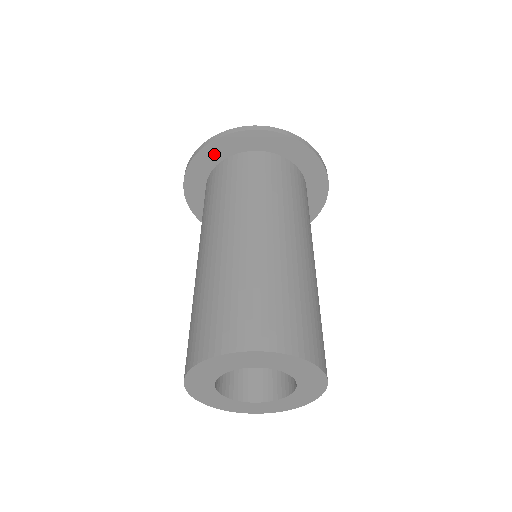
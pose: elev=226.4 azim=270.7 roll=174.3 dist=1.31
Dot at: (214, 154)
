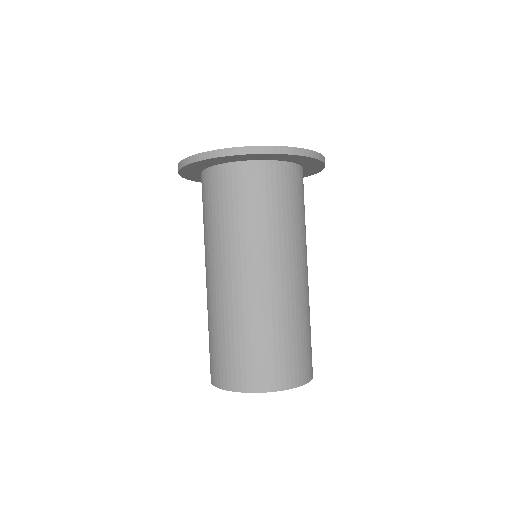
Dot at: (202, 165)
